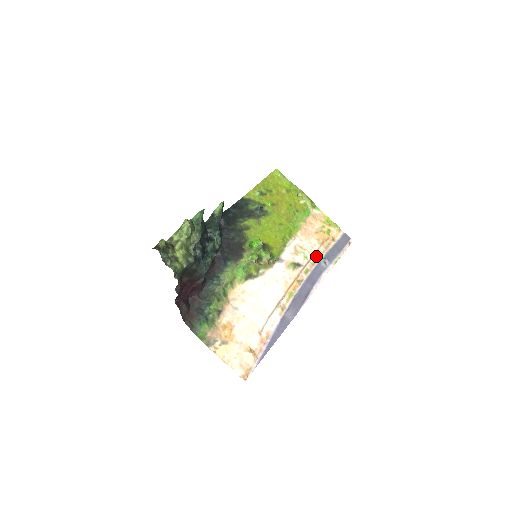
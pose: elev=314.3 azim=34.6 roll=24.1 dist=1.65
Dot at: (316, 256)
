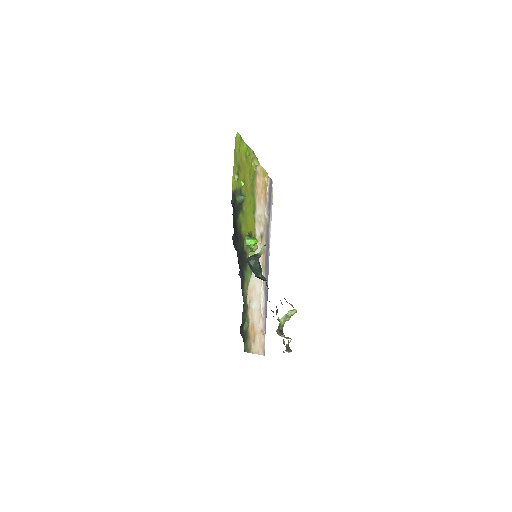
Dot at: (265, 217)
